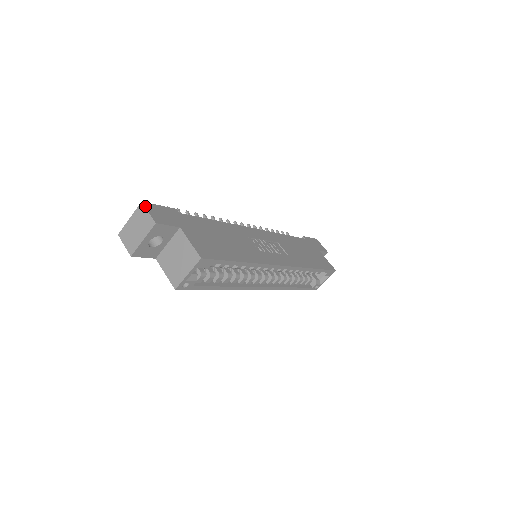
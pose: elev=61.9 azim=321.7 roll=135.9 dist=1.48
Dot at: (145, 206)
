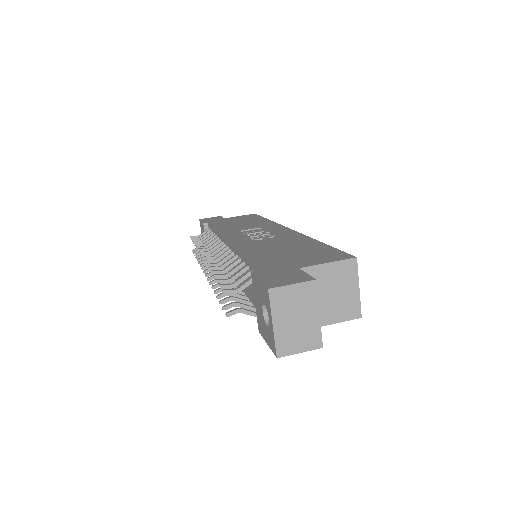
Dot at: (278, 287)
